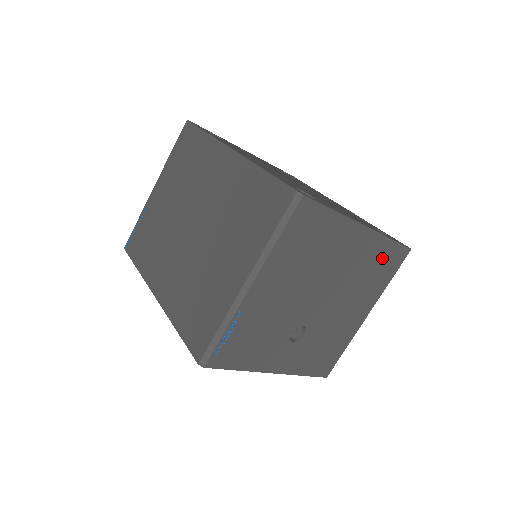
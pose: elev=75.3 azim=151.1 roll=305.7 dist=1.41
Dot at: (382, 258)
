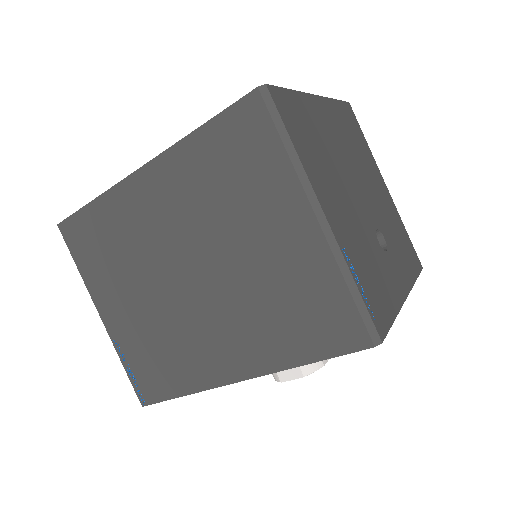
Dot at: (347, 122)
